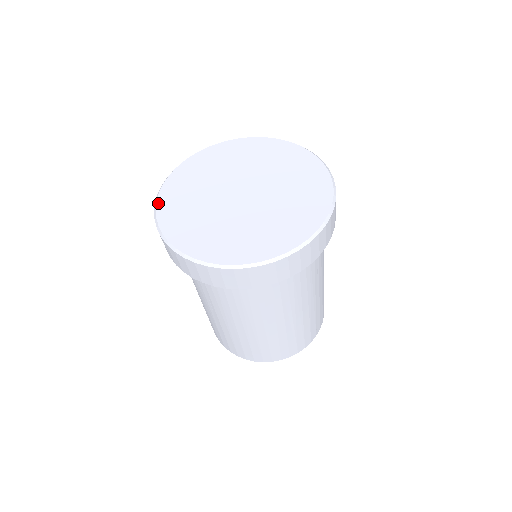
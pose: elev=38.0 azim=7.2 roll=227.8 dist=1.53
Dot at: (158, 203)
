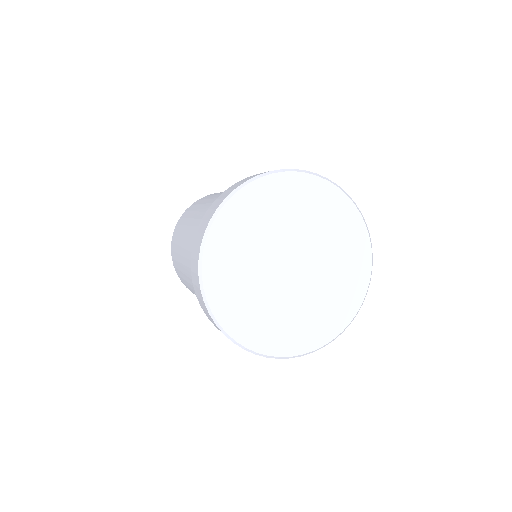
Dot at: (213, 227)
